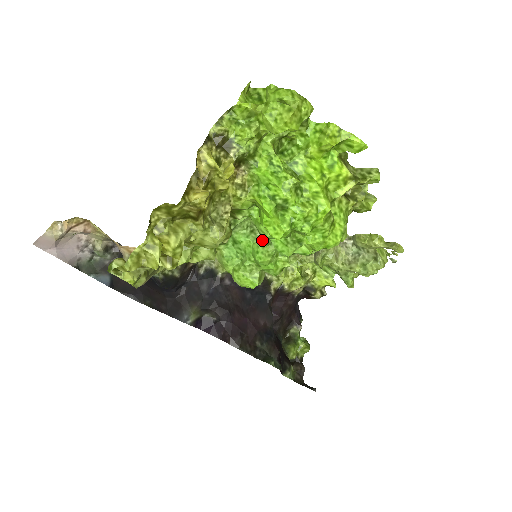
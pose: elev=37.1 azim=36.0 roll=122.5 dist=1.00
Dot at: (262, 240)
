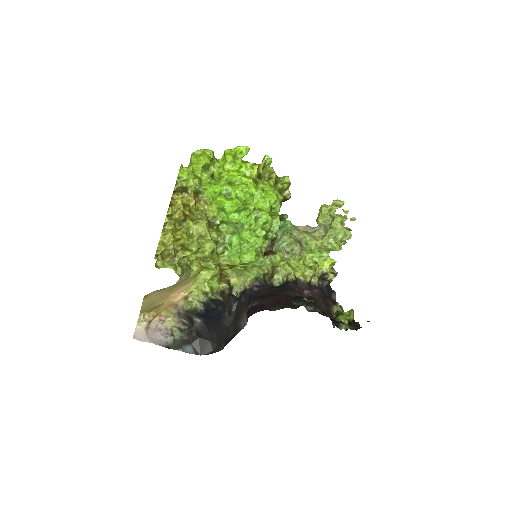
Dot at: occluded
